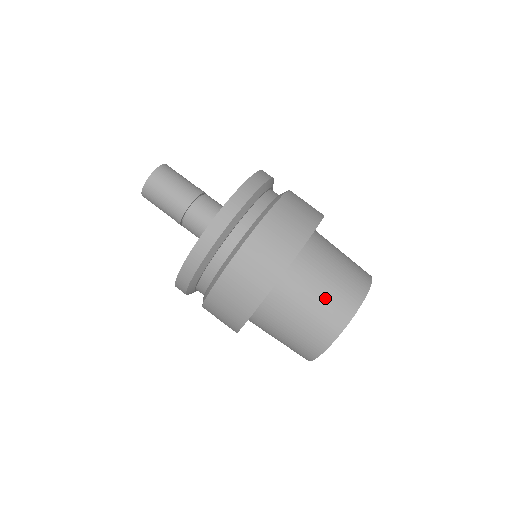
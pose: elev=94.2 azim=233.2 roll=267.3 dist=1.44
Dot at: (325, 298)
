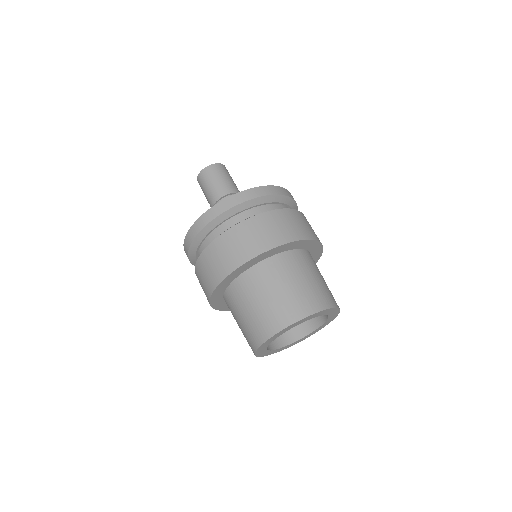
Dot at: (321, 283)
